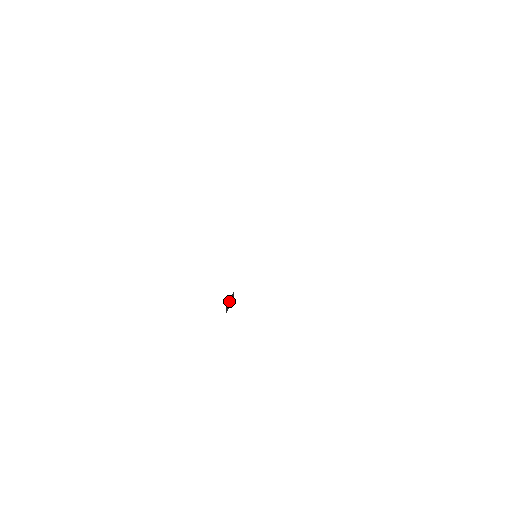
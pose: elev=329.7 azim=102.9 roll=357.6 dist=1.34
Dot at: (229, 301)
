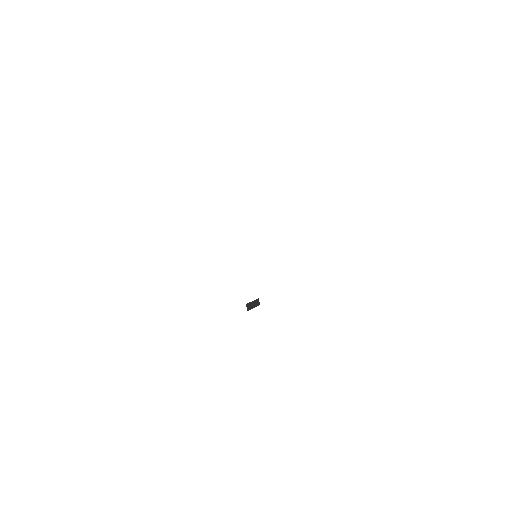
Dot at: (251, 303)
